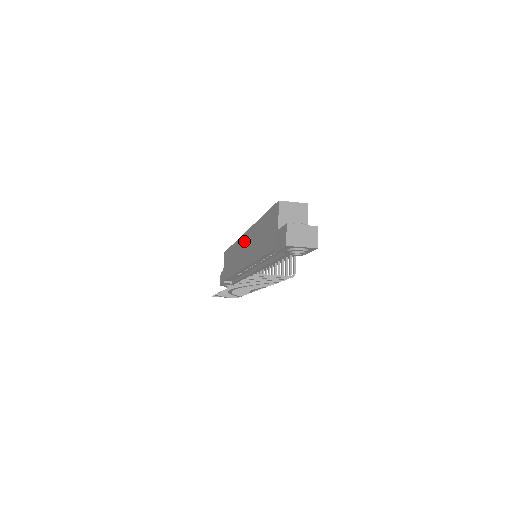
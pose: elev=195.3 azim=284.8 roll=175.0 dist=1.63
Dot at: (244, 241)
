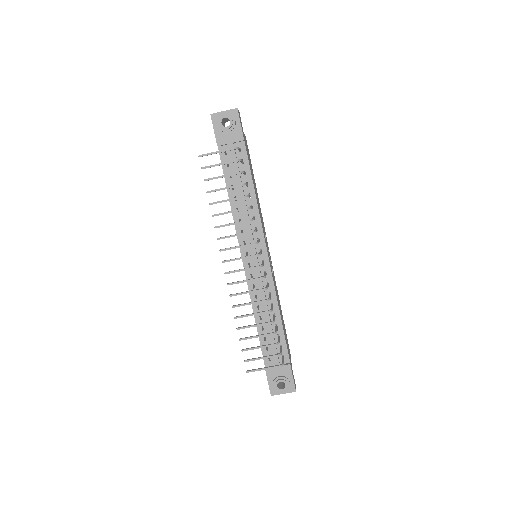
Dot at: occluded
